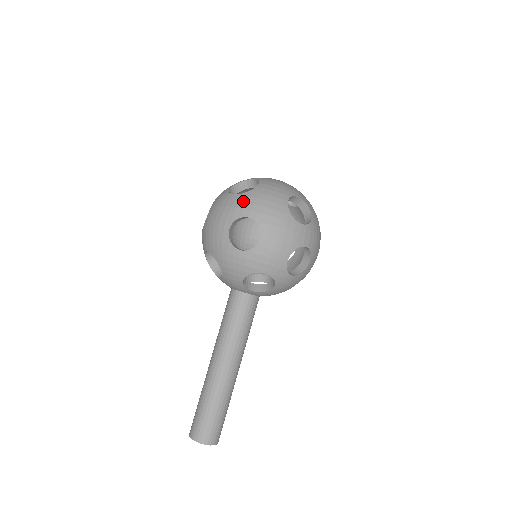
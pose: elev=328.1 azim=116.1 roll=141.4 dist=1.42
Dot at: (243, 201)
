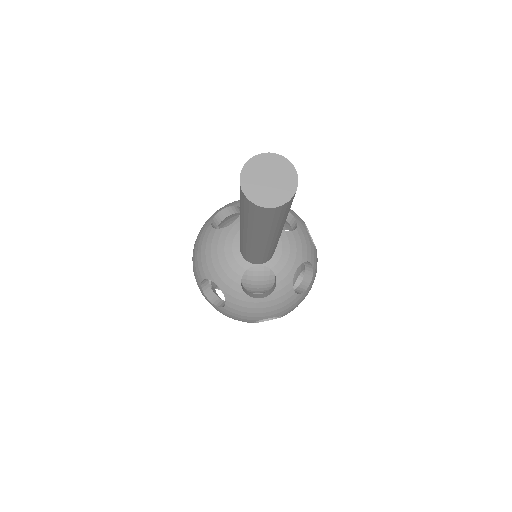
Dot at: occluded
